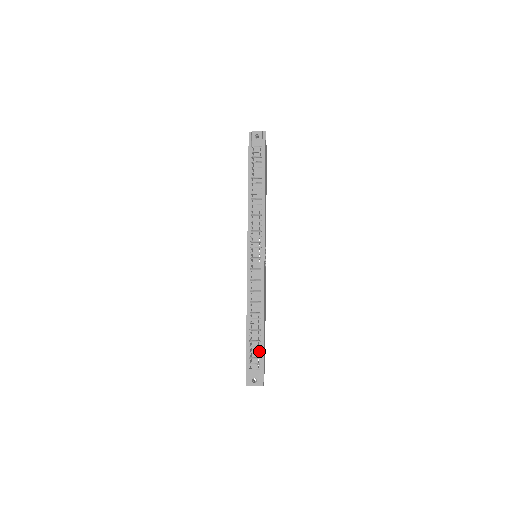
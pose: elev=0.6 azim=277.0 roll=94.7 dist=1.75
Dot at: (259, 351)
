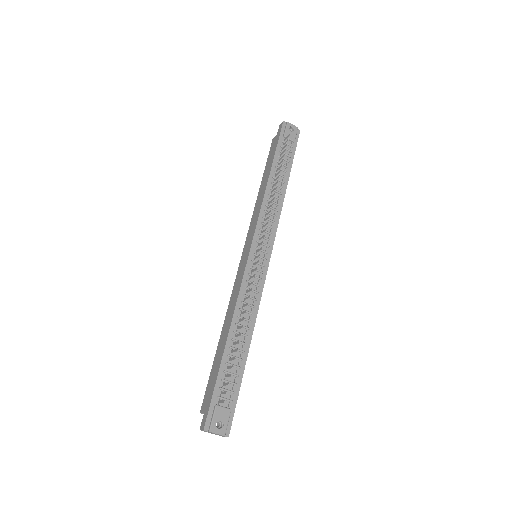
Dot at: (235, 382)
